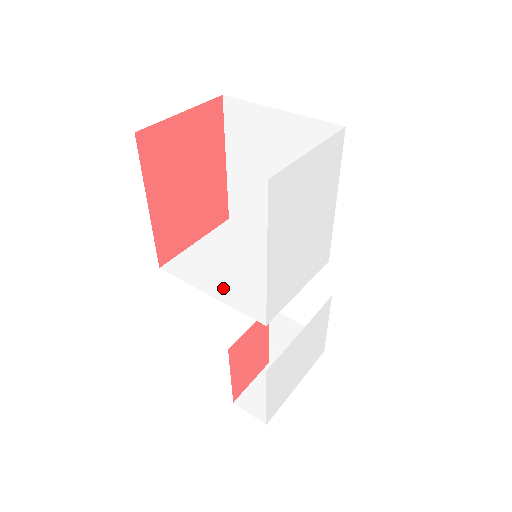
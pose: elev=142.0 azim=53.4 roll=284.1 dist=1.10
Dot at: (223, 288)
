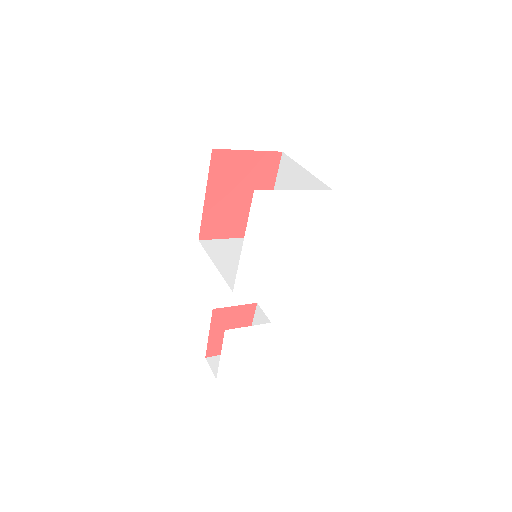
Dot at: (225, 265)
